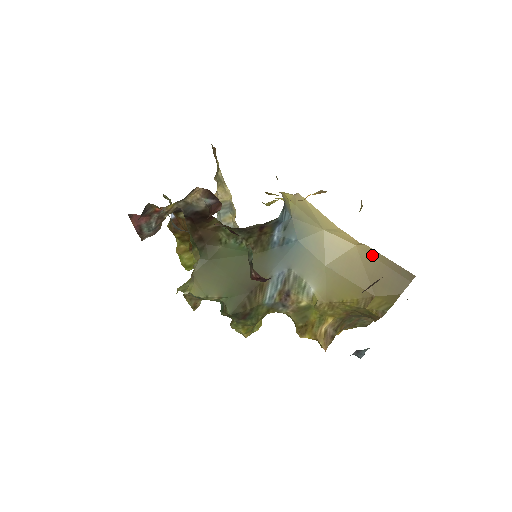
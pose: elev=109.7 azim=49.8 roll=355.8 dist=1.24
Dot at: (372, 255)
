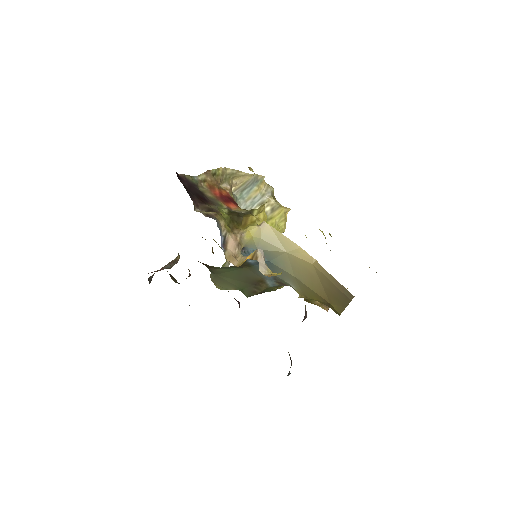
Dot at: (324, 274)
